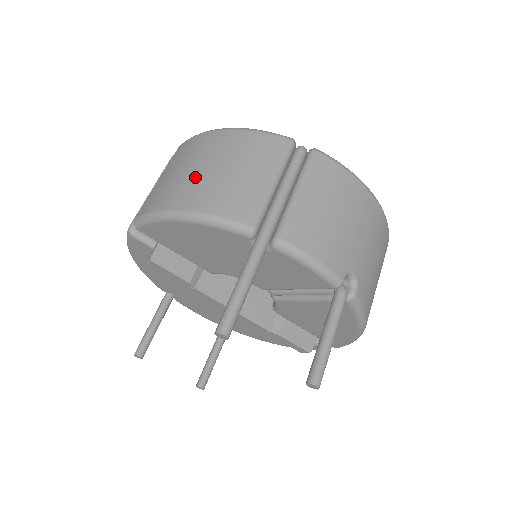
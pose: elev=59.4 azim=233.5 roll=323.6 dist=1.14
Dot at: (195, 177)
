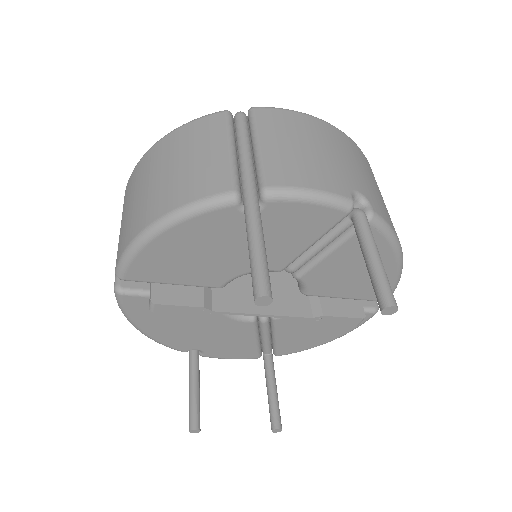
Dot at: (152, 190)
